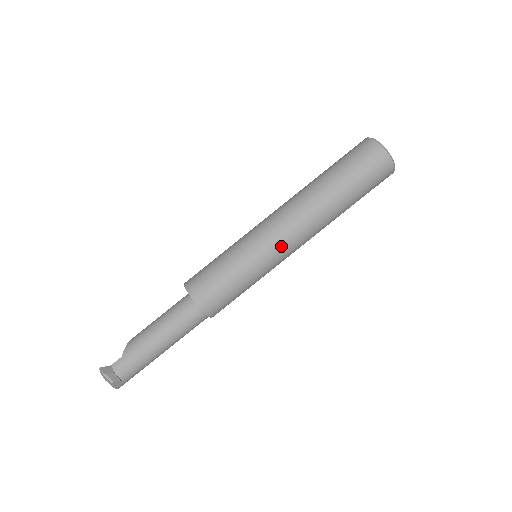
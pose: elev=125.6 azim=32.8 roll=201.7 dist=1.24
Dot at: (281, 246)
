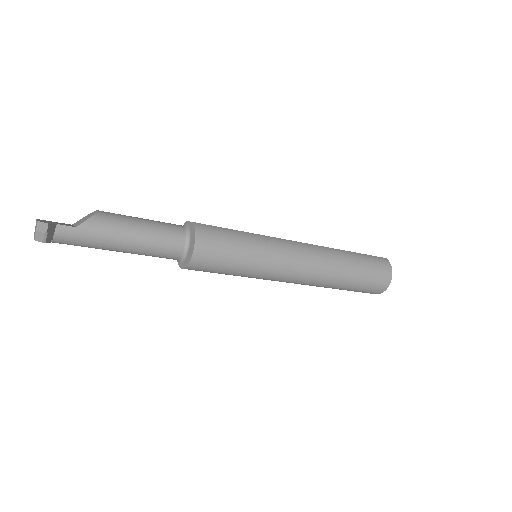
Dot at: (282, 278)
